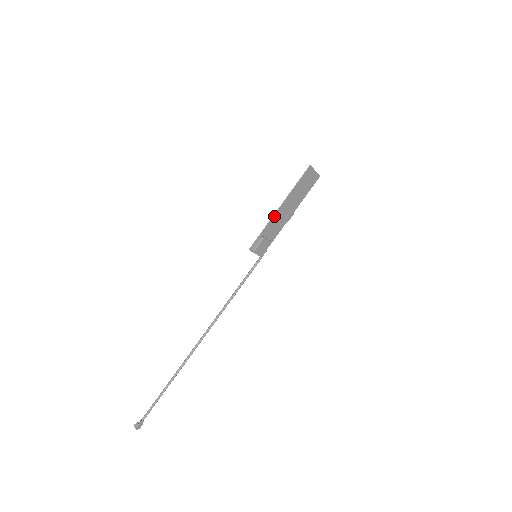
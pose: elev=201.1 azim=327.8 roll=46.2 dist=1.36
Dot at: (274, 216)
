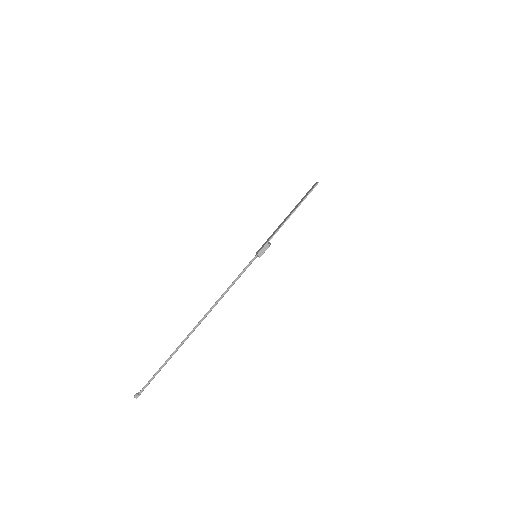
Dot at: occluded
